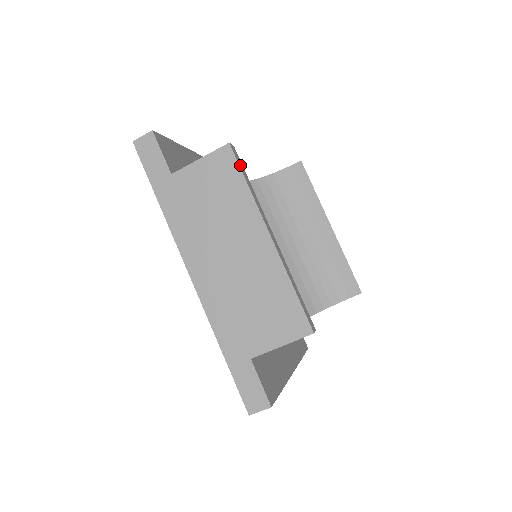
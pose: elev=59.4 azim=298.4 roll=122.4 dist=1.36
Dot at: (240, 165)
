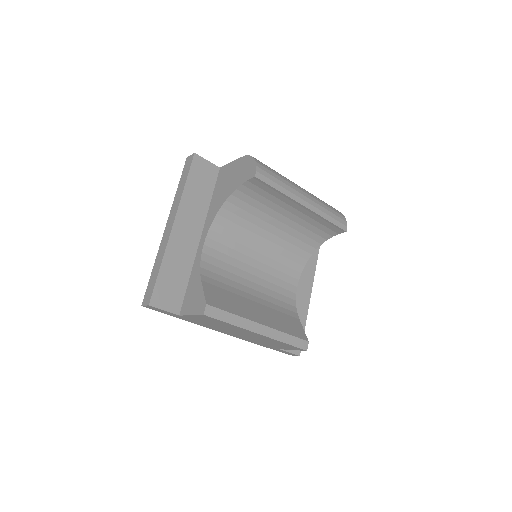
Dot at: (218, 316)
